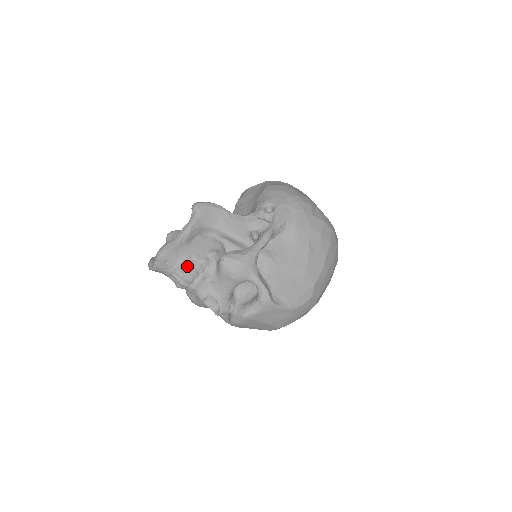
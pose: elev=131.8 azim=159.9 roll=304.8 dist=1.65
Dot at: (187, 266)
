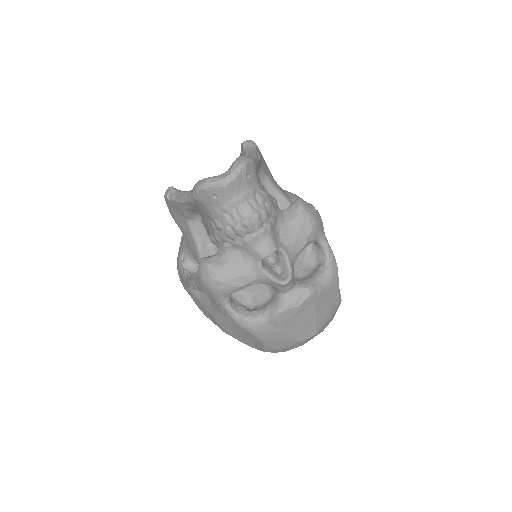
Dot at: (265, 195)
